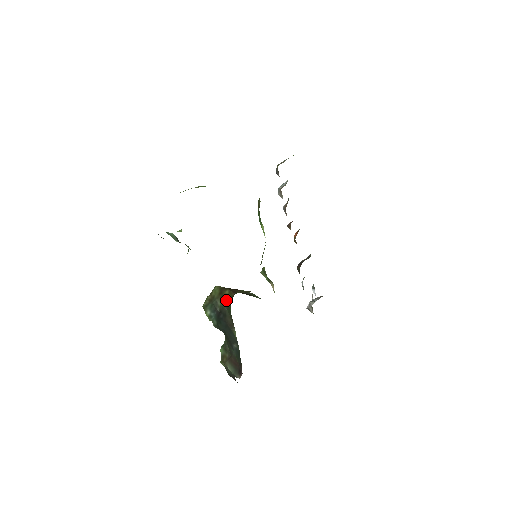
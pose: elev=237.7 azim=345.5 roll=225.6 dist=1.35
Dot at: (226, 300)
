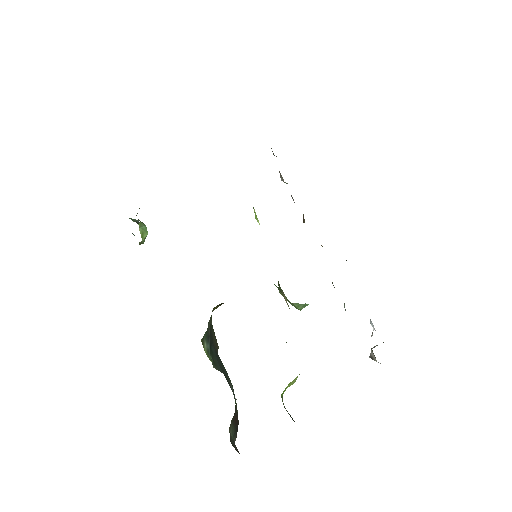
Dot at: (212, 311)
